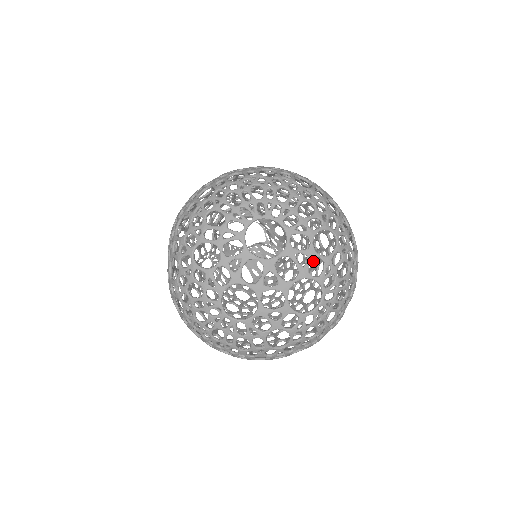
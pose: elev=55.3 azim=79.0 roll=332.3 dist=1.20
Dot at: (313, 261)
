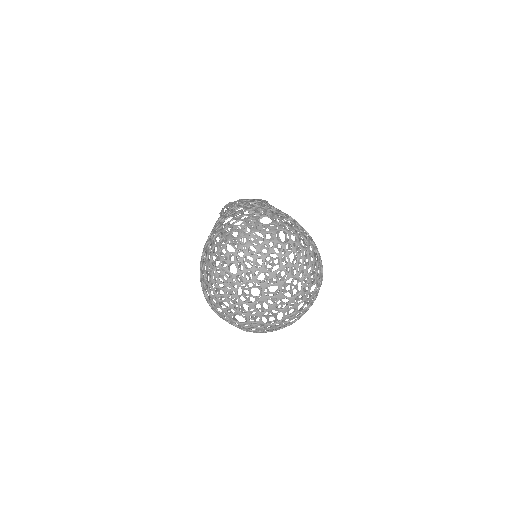
Dot at: occluded
